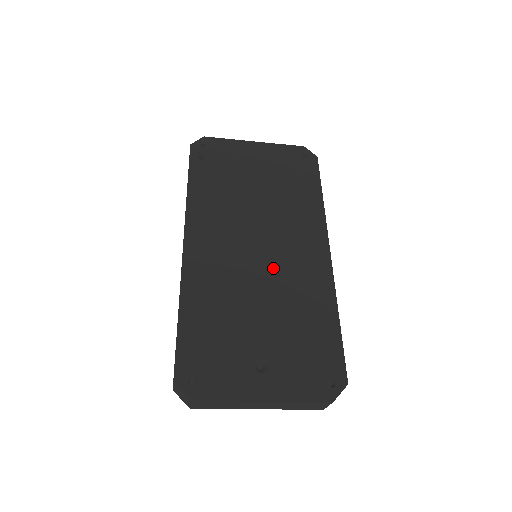
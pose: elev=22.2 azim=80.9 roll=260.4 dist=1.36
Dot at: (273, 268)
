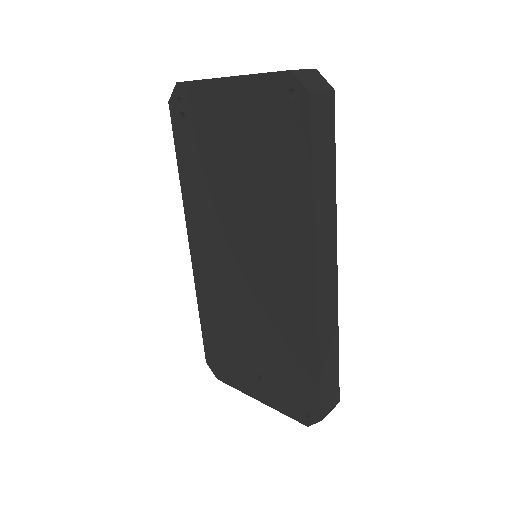
Dot at: (258, 288)
